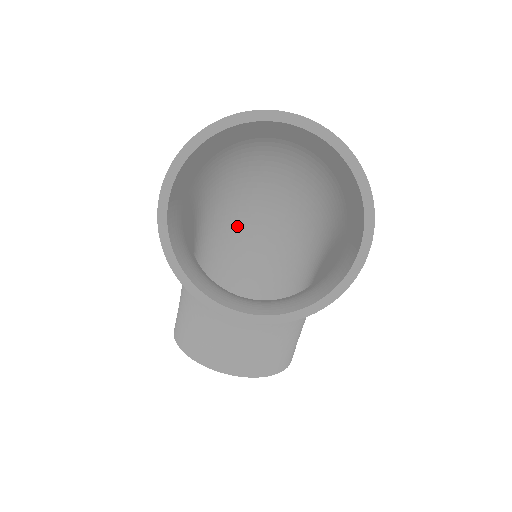
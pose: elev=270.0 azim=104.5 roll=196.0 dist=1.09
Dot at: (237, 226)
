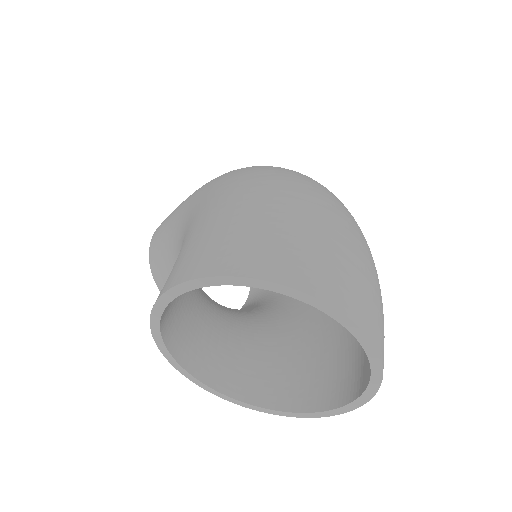
Dot at: occluded
